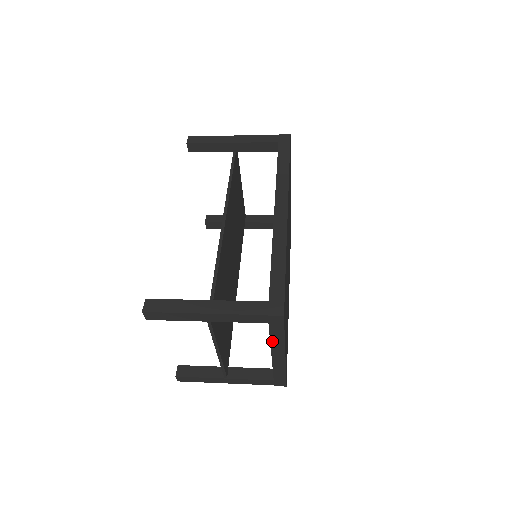
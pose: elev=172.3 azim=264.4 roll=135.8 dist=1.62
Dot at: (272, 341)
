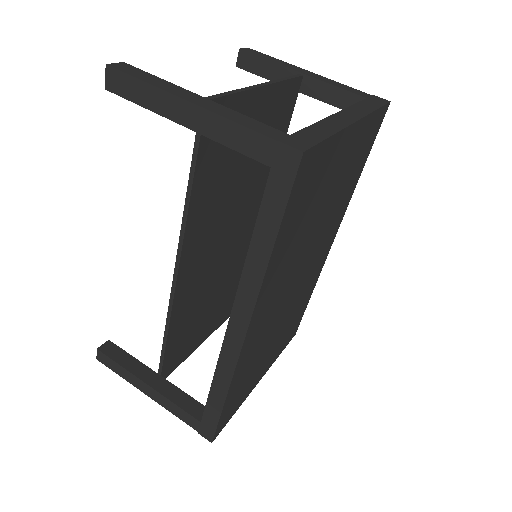
Dot at: occluded
